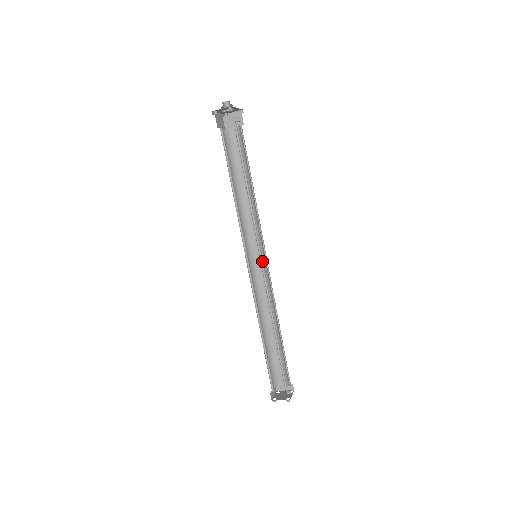
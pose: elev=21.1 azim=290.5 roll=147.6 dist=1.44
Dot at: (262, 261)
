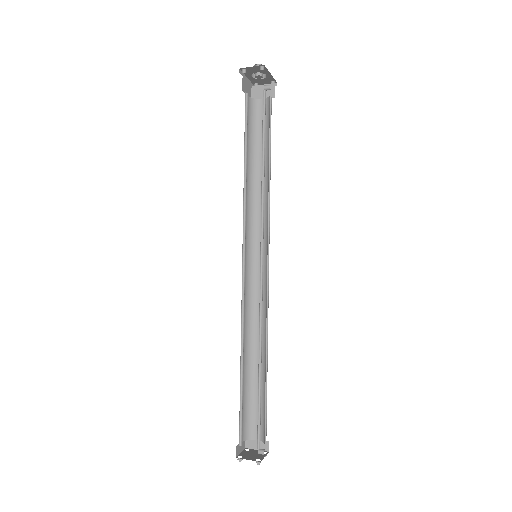
Dot at: (262, 262)
